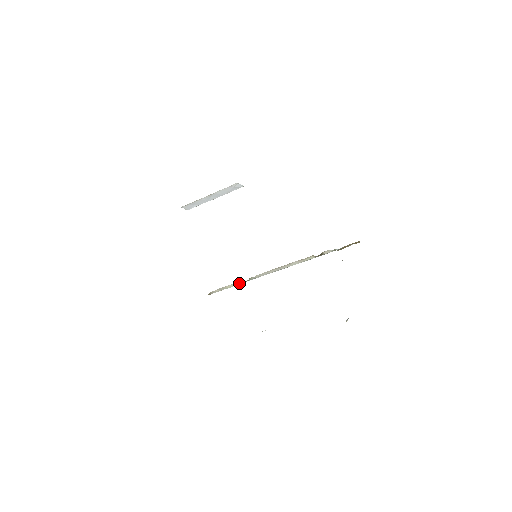
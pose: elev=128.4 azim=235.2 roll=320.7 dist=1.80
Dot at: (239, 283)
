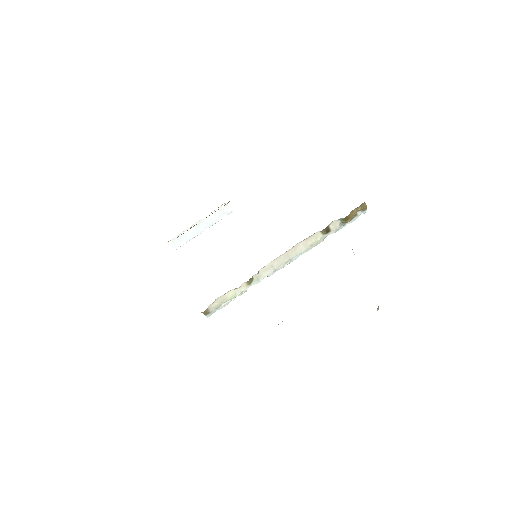
Dot at: (241, 289)
